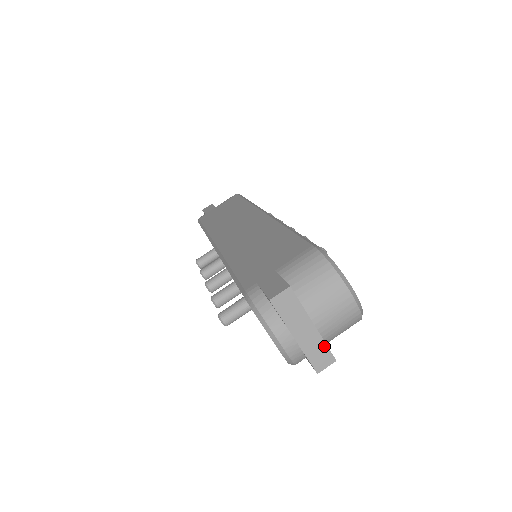
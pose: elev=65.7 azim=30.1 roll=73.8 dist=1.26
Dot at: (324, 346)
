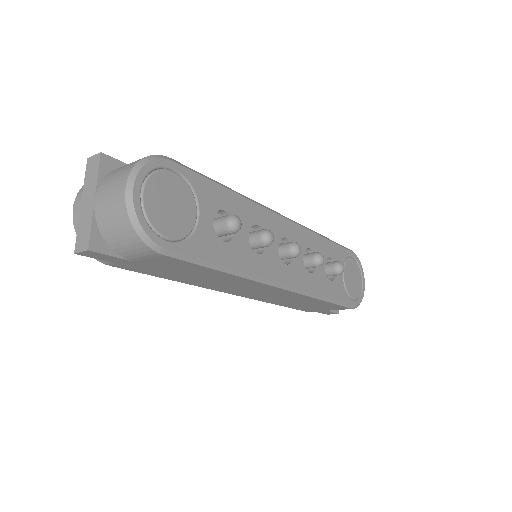
Dot at: (90, 227)
